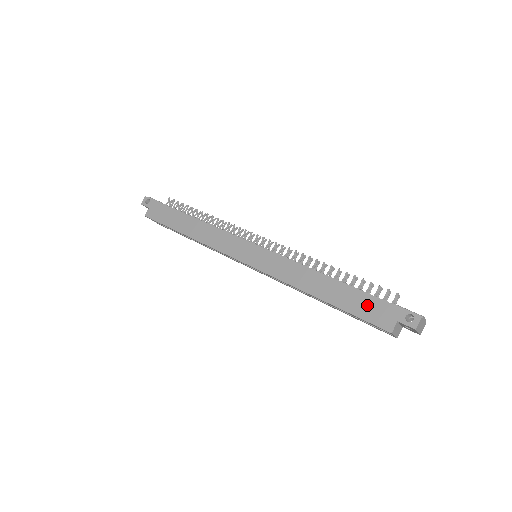
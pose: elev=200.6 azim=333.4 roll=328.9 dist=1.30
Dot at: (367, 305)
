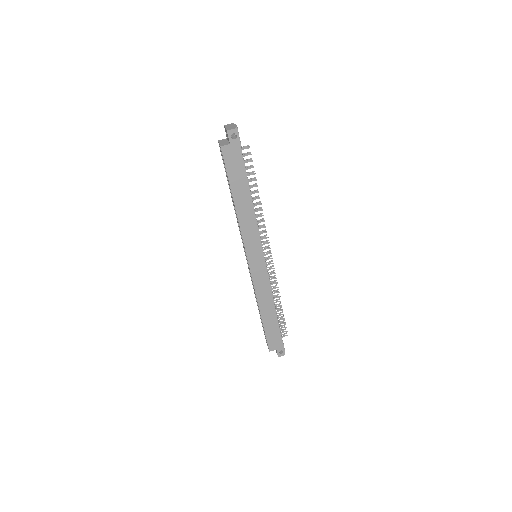
Dot at: (274, 335)
